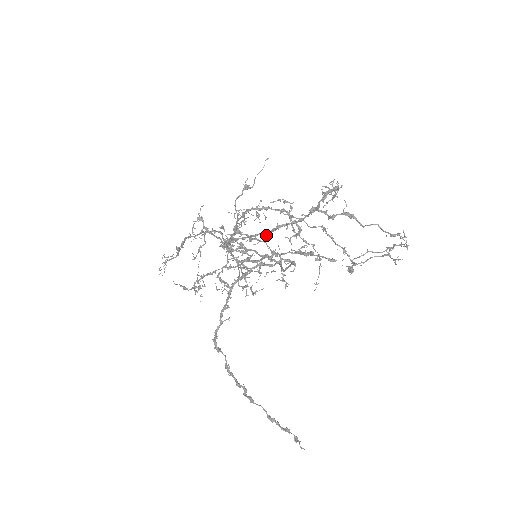
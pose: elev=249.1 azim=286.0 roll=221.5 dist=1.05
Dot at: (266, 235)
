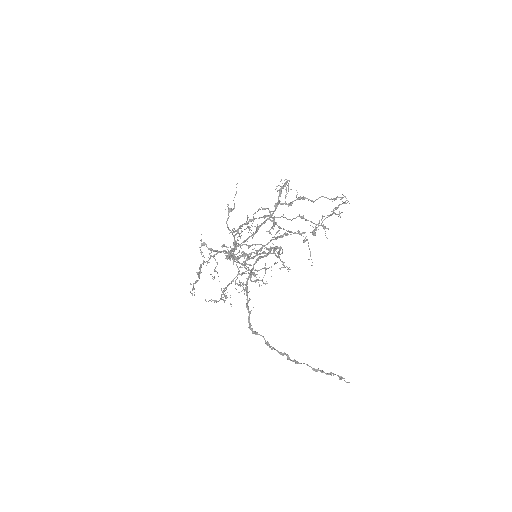
Dot at: (253, 236)
